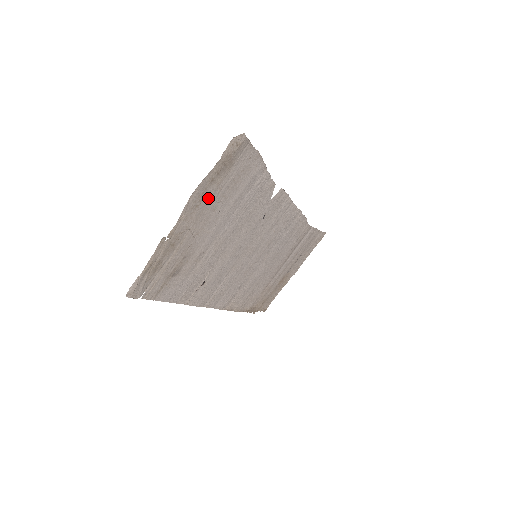
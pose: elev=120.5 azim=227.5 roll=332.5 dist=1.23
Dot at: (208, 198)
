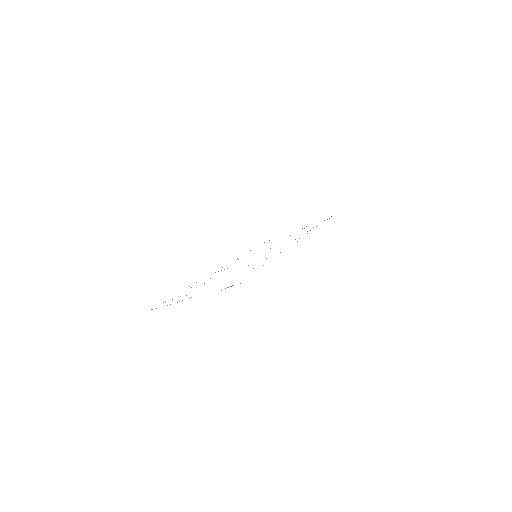
Dot at: occluded
